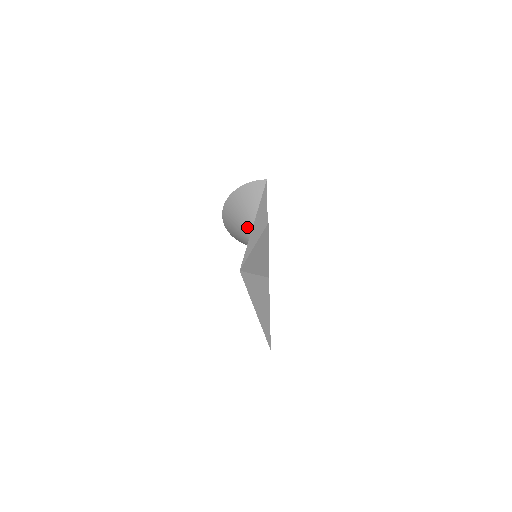
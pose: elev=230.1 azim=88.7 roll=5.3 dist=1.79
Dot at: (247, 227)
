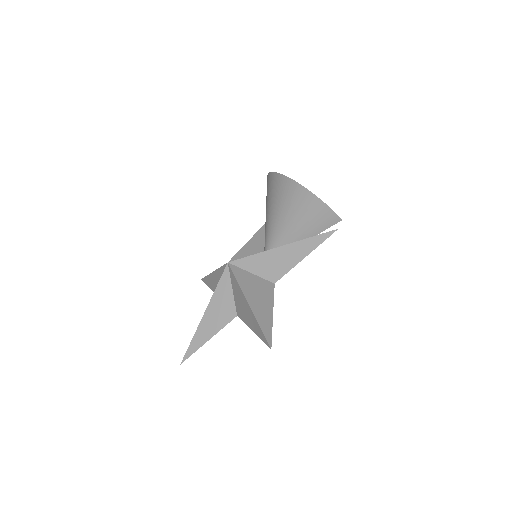
Dot at: (278, 226)
